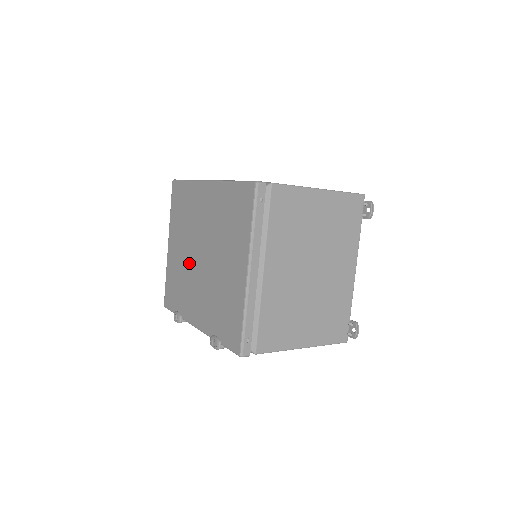
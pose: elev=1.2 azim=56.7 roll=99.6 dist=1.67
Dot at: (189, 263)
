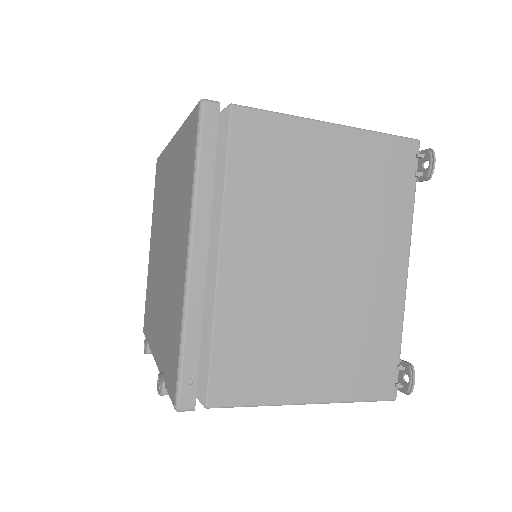
Dot at: (157, 265)
